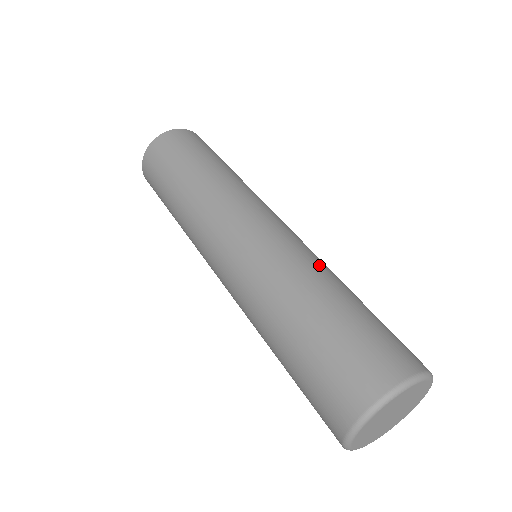
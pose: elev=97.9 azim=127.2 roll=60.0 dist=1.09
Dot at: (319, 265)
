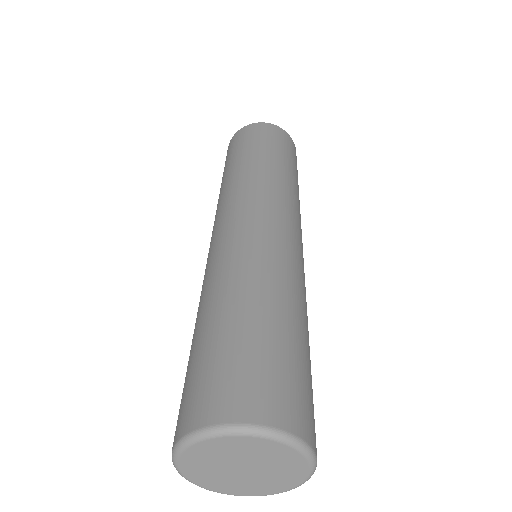
Dot at: (300, 291)
